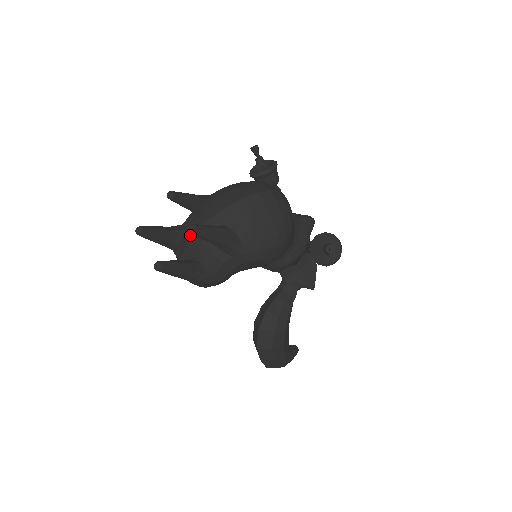
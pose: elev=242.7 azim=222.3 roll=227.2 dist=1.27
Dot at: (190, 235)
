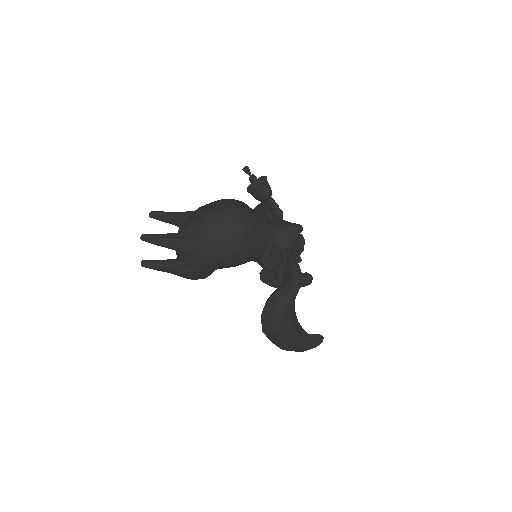
Dot at: occluded
